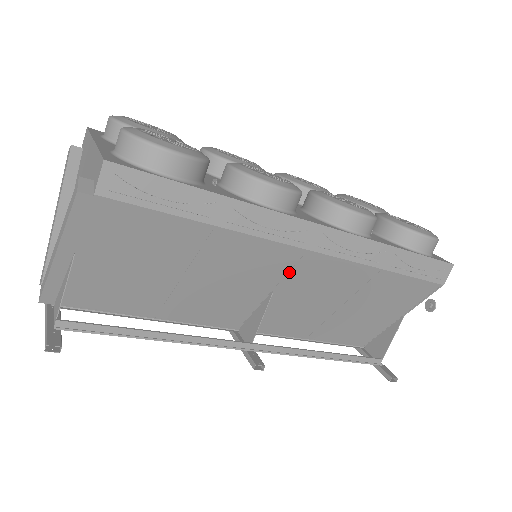
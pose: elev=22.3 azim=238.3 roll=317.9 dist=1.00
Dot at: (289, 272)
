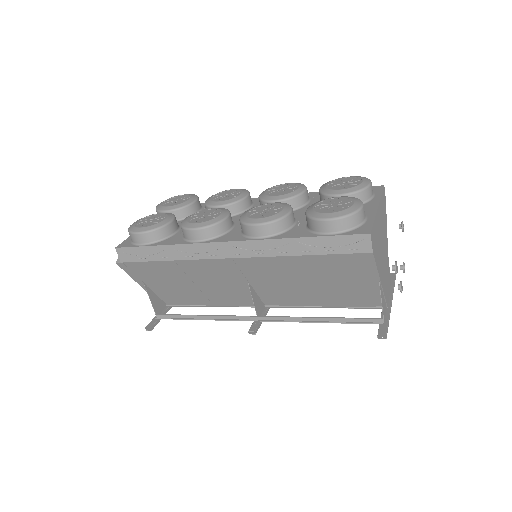
Dot at: (240, 271)
